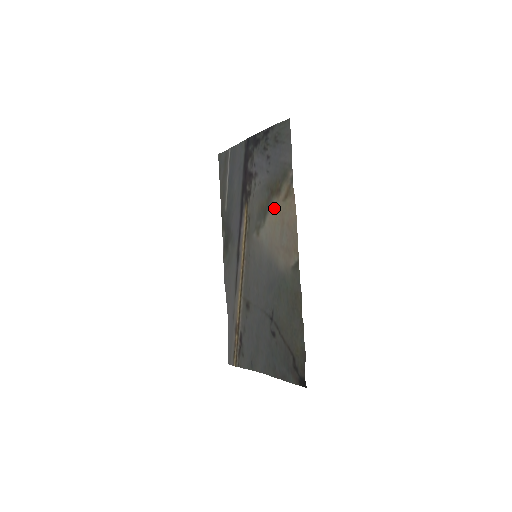
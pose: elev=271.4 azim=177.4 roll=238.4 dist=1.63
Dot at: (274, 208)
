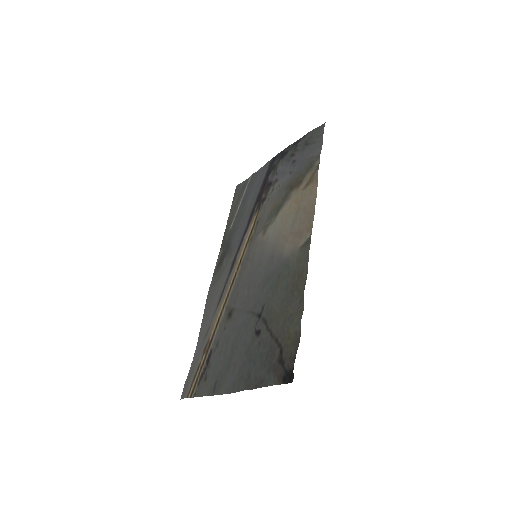
Dot at: (291, 200)
